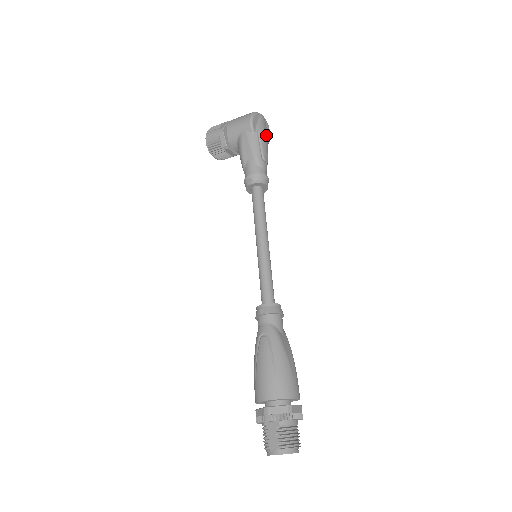
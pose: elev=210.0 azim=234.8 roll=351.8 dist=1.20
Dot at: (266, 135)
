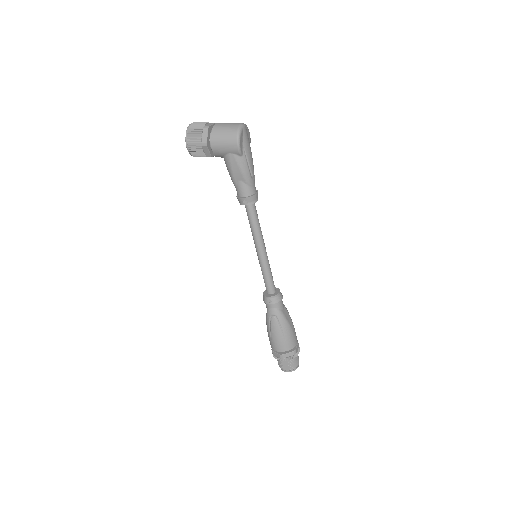
Dot at: (250, 147)
